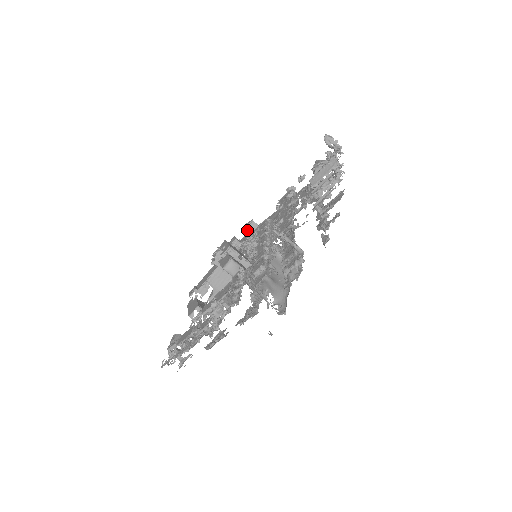
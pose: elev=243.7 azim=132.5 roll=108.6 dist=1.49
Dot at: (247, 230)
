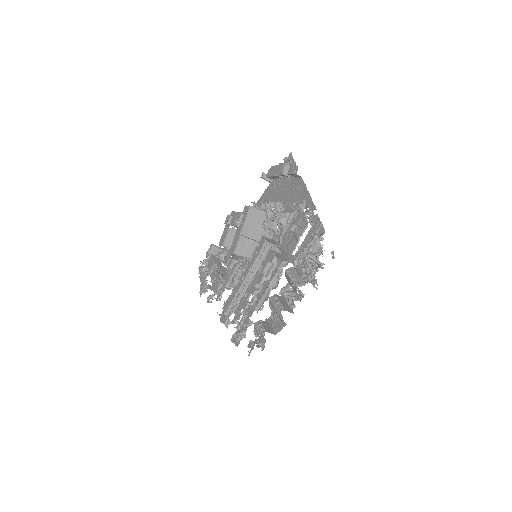
Dot at: (290, 175)
